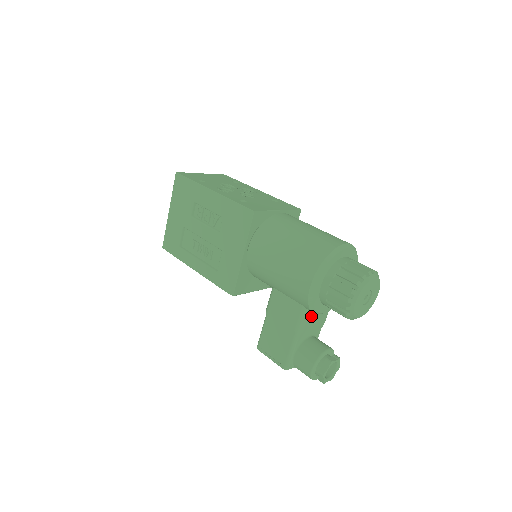
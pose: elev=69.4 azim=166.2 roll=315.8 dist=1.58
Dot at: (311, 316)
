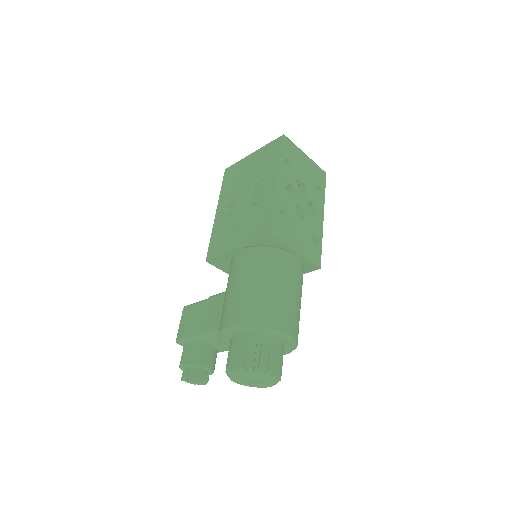
Dot at: occluded
